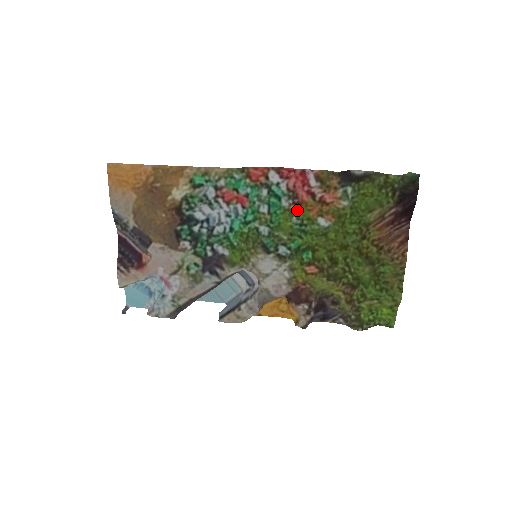
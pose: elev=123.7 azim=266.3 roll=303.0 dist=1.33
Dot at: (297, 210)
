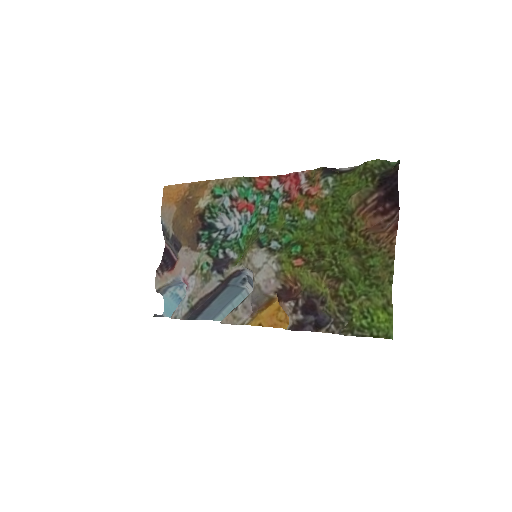
Dot at: (289, 207)
